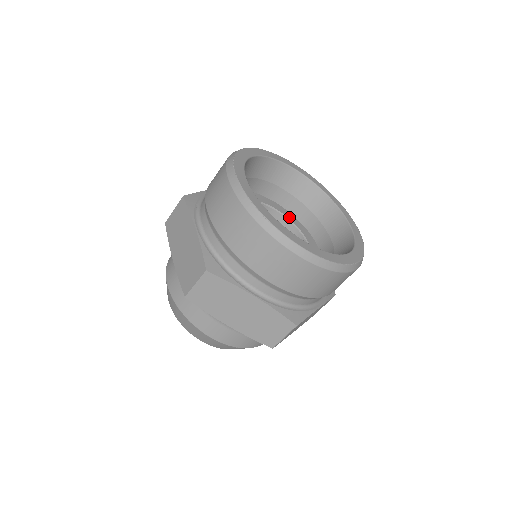
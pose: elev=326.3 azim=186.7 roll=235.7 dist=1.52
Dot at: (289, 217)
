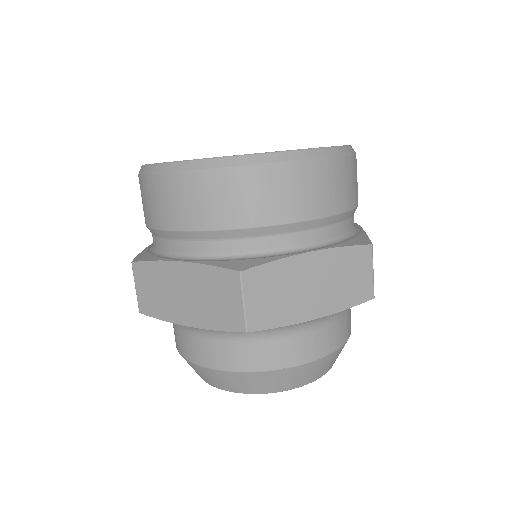
Dot at: occluded
